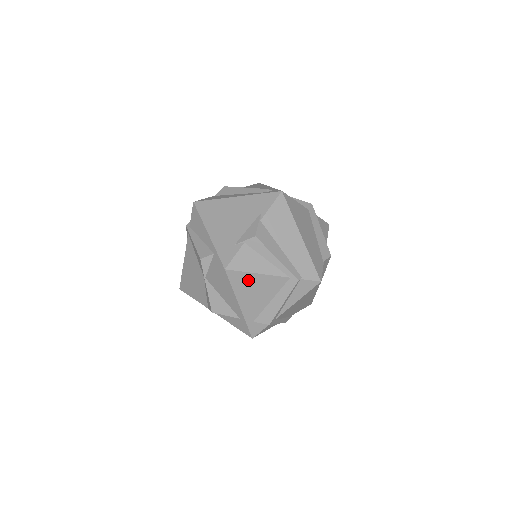
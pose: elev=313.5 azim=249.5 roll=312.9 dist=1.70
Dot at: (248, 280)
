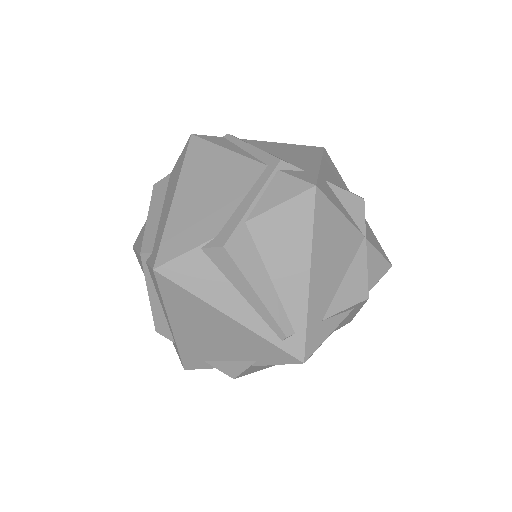
Dot at: occluded
